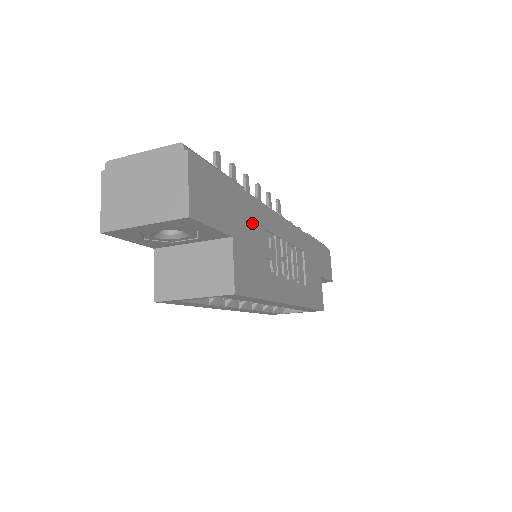
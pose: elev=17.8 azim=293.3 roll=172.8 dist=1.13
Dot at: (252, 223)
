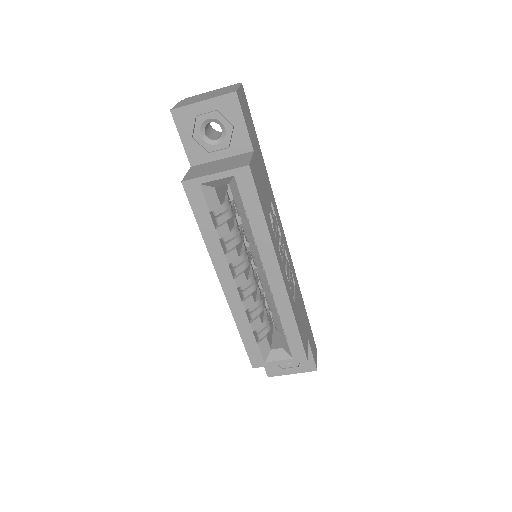
Dot at: (265, 179)
